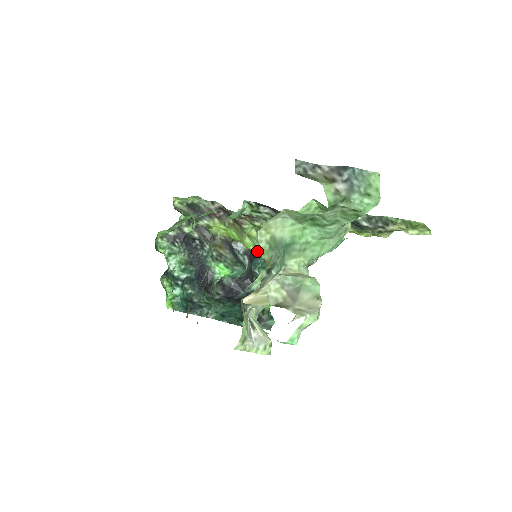
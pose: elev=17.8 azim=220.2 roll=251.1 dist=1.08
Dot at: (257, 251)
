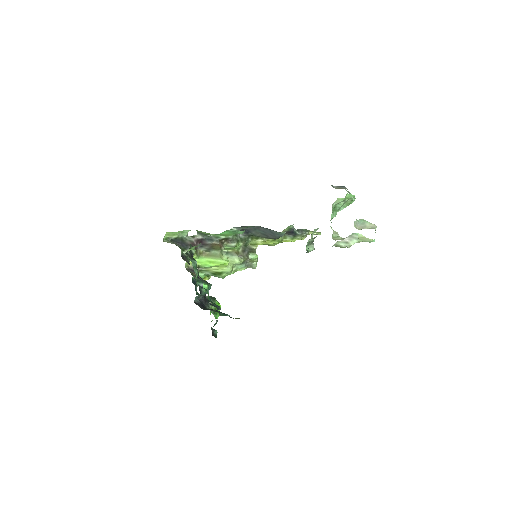
Dot at: occluded
